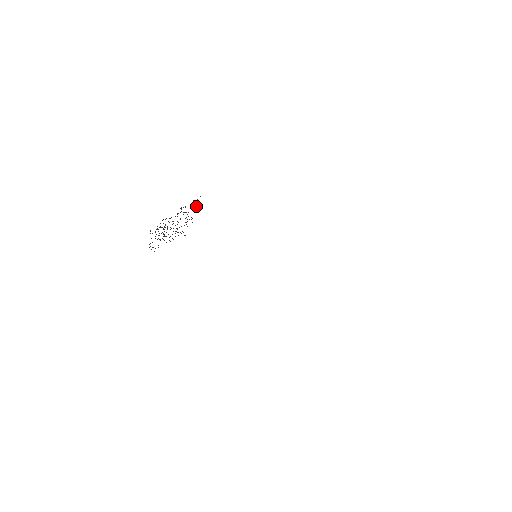
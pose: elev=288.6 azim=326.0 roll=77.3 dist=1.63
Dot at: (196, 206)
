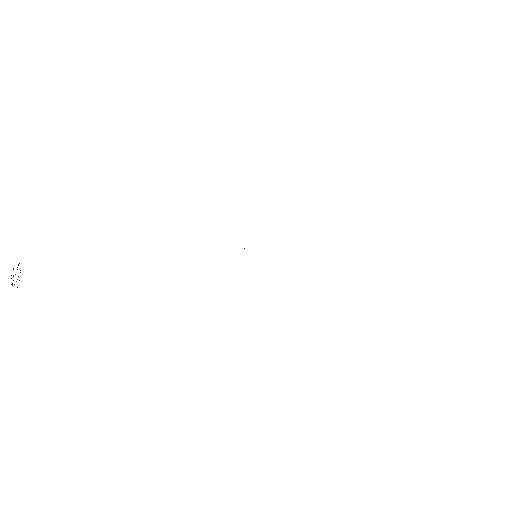
Dot at: occluded
